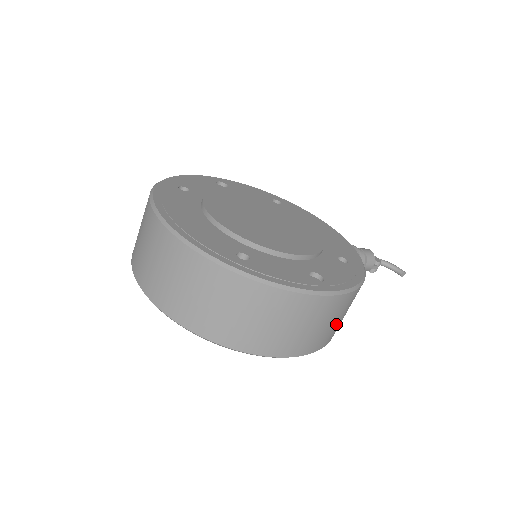
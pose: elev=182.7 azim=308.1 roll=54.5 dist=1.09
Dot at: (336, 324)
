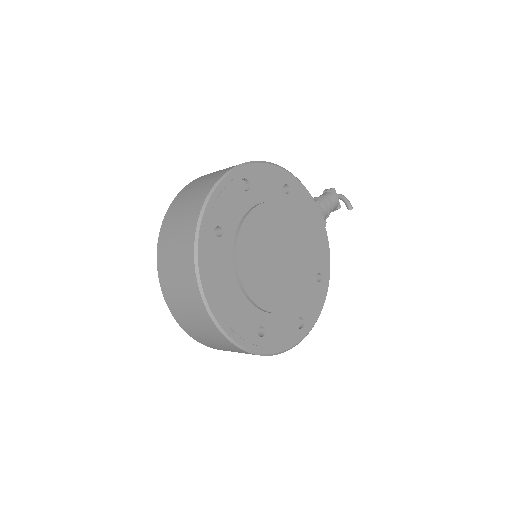
Dot at: occluded
